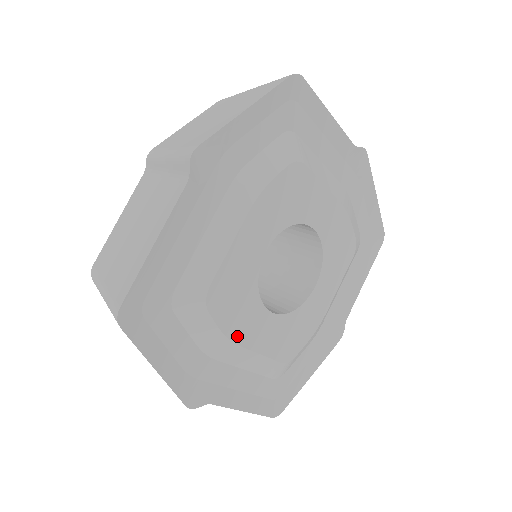
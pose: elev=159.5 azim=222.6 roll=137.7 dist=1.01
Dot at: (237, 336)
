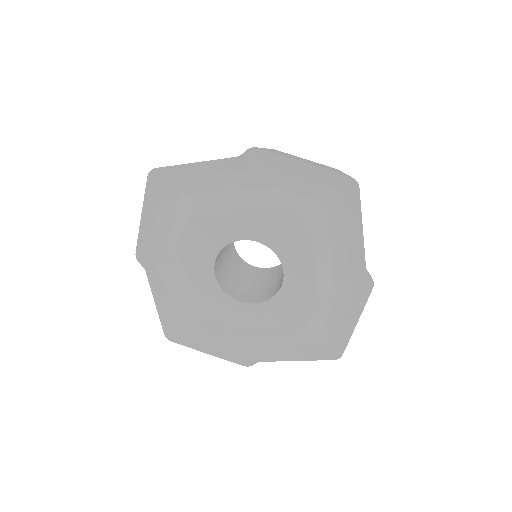
Dot at: (186, 257)
